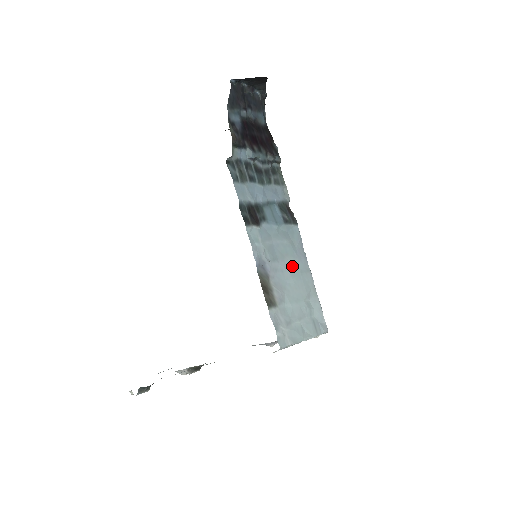
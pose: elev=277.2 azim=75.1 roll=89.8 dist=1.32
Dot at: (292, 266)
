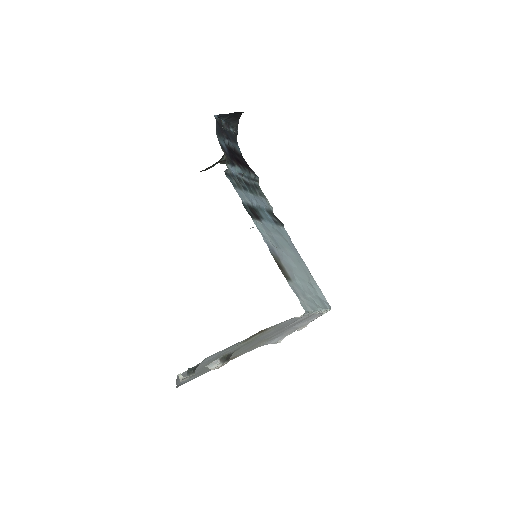
Dot at: (291, 255)
